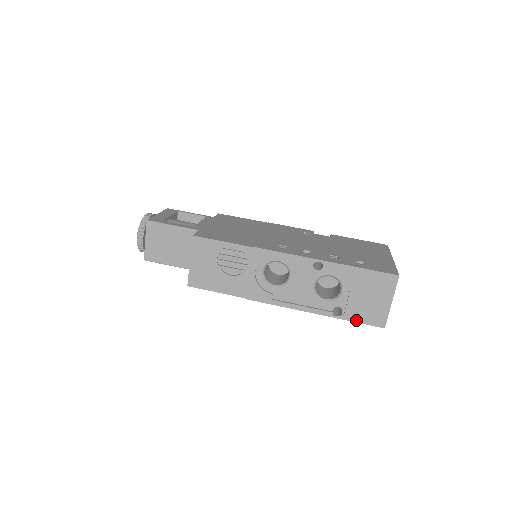
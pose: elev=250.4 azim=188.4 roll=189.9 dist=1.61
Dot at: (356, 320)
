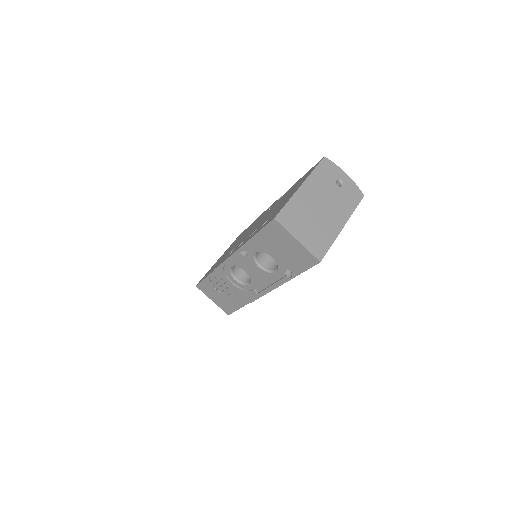
Dot at: (301, 271)
